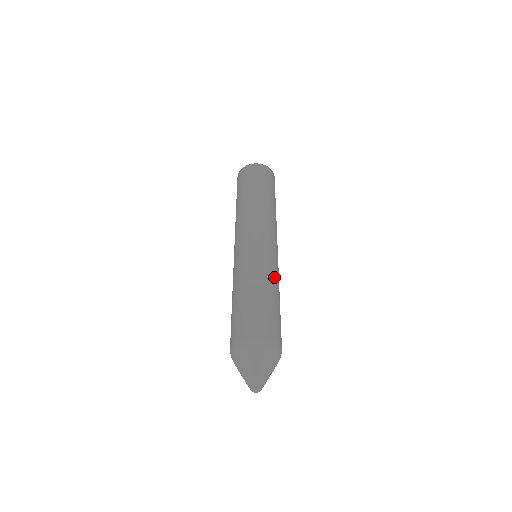
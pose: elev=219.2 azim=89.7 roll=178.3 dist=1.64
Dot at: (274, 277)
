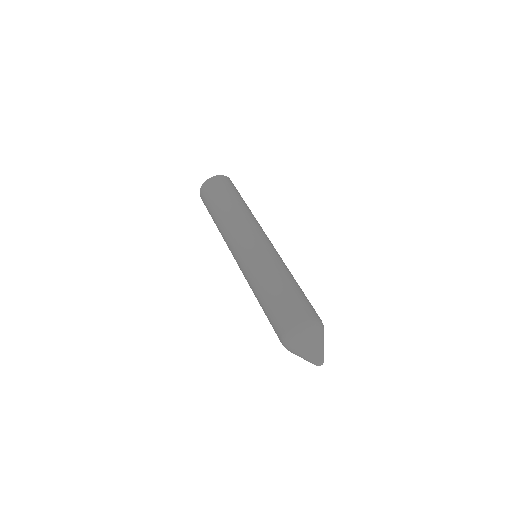
Dot at: occluded
